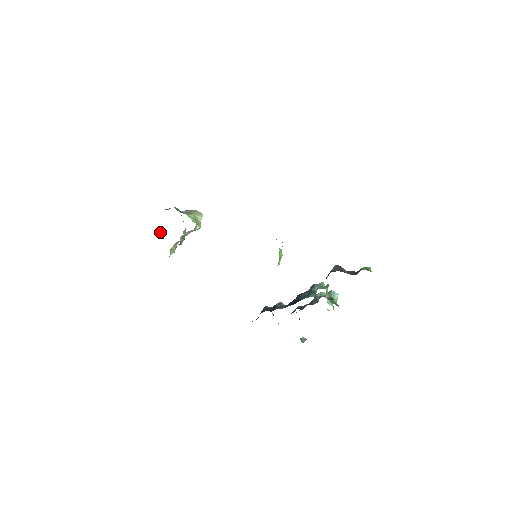
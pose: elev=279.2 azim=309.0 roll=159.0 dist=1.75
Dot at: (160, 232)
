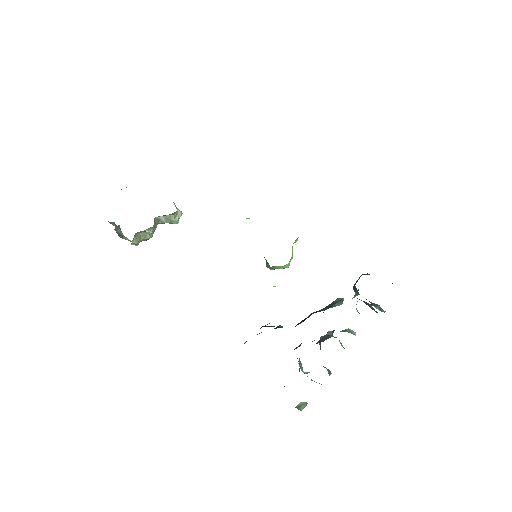
Dot at: (118, 225)
